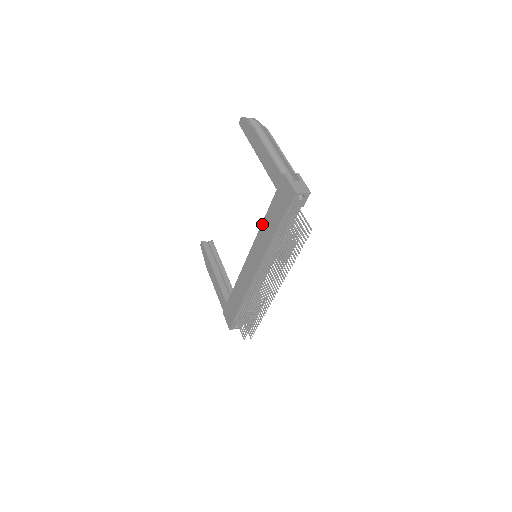
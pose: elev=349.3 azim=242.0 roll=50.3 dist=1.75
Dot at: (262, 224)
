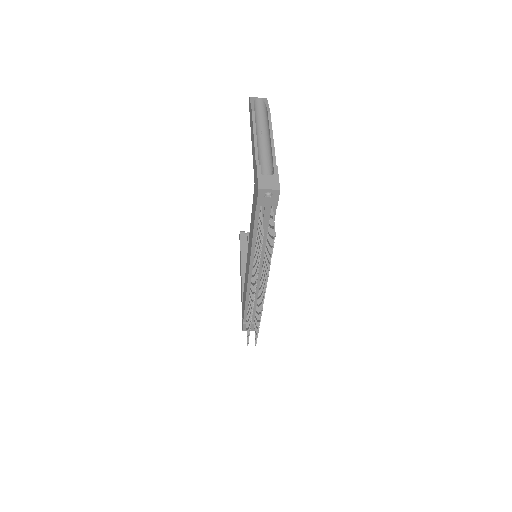
Dot at: occluded
